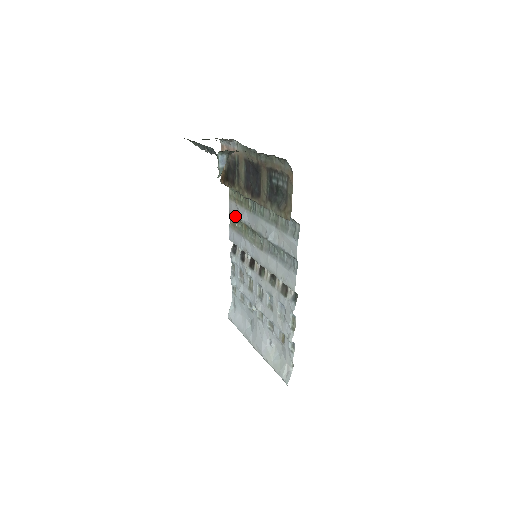
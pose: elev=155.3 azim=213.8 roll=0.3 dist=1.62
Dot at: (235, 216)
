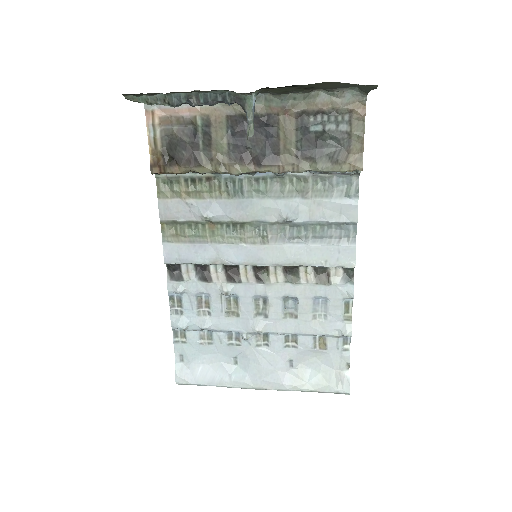
Dot at: (182, 219)
